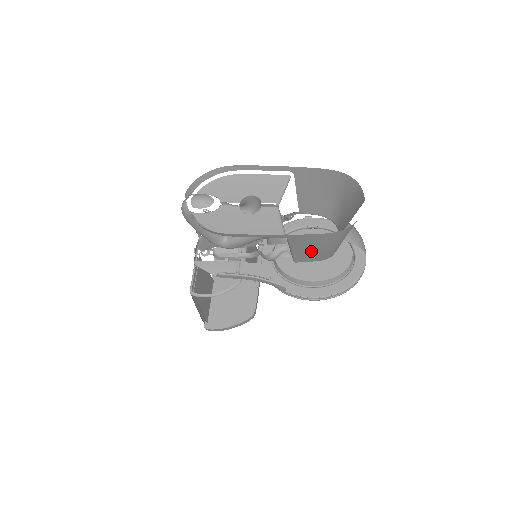
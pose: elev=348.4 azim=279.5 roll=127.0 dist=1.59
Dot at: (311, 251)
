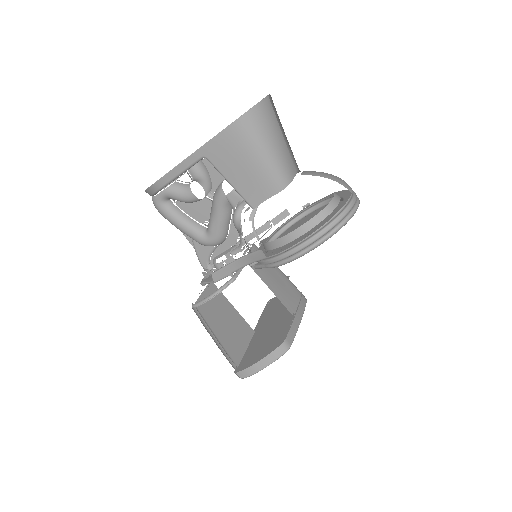
Dot at: (246, 174)
